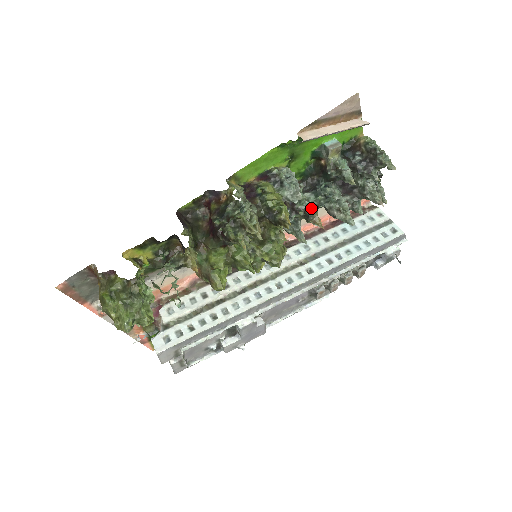
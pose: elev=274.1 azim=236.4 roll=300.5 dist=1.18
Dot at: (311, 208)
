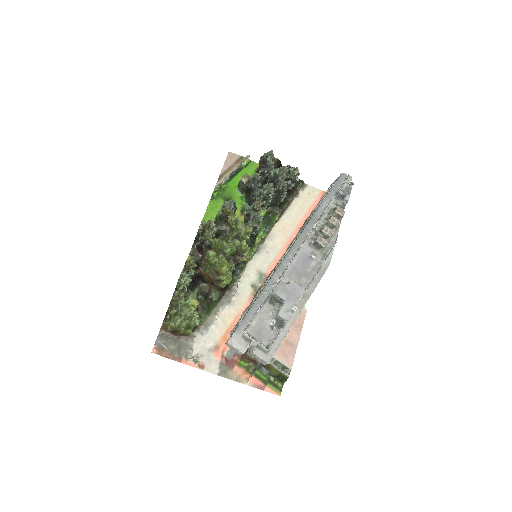
Dot at: (253, 205)
